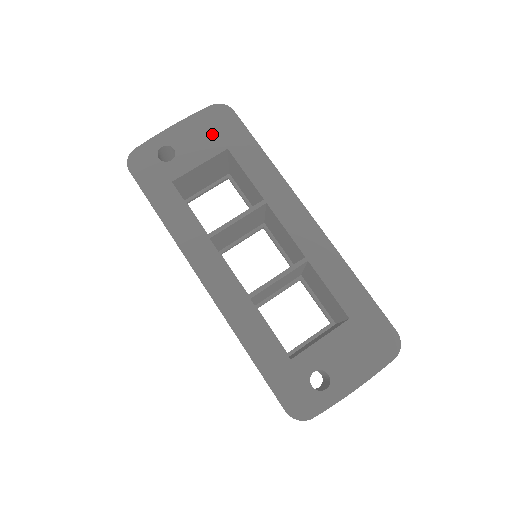
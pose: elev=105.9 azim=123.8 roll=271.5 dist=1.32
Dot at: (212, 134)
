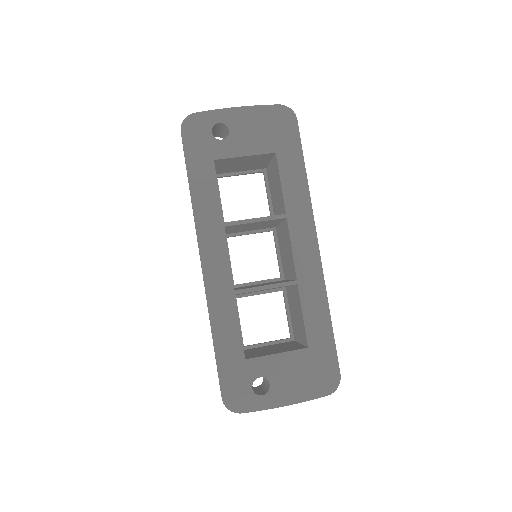
Dot at: (268, 132)
